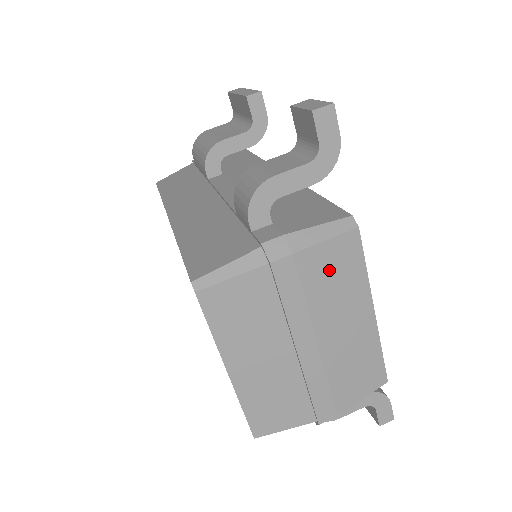
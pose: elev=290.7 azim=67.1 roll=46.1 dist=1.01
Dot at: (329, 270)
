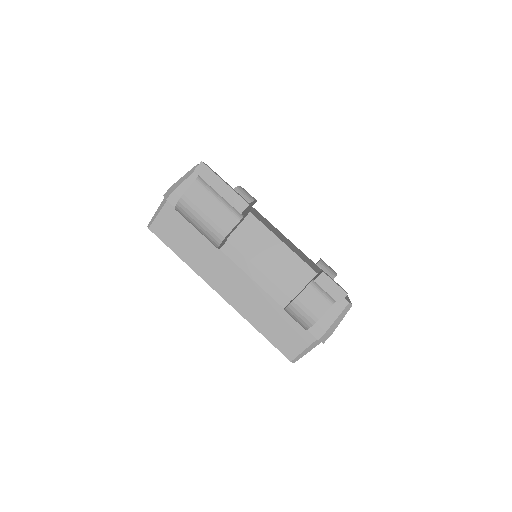
Dot at: occluded
